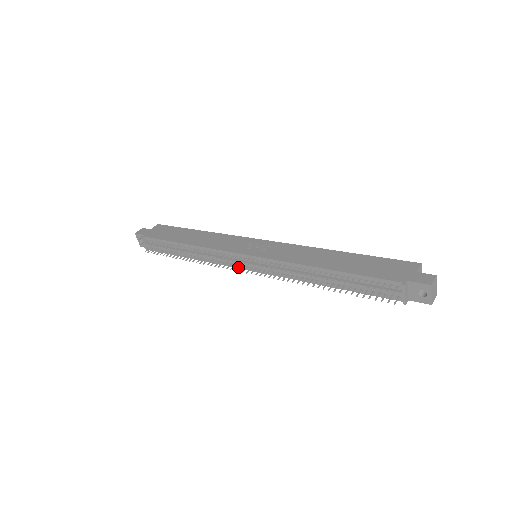
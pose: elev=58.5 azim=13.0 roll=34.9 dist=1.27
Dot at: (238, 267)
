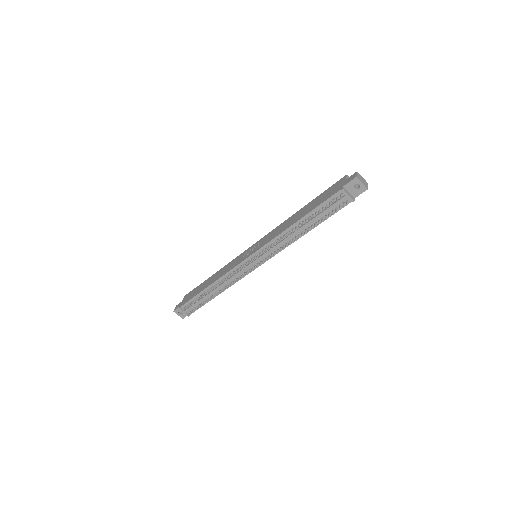
Dot at: (250, 272)
